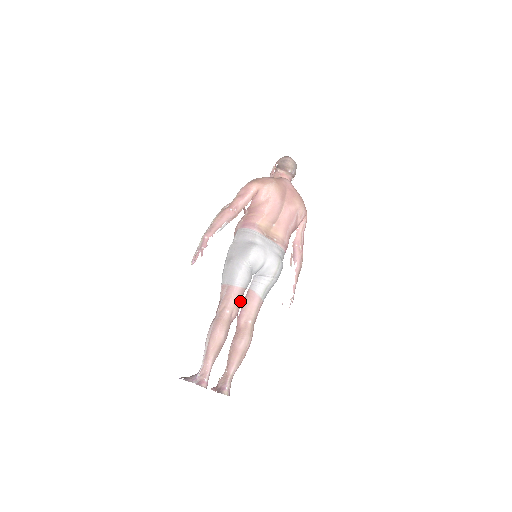
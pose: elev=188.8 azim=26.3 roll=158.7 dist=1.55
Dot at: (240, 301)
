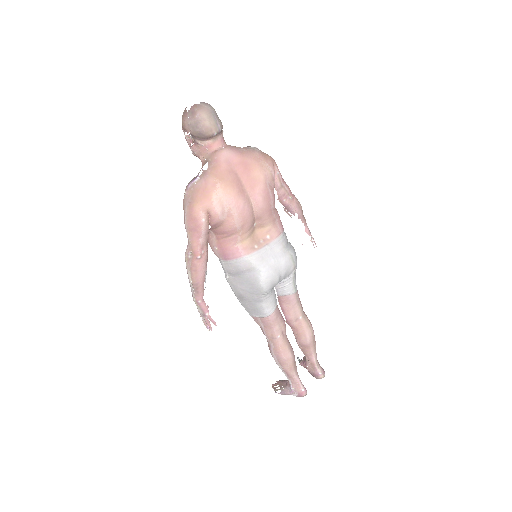
Dot at: (280, 316)
